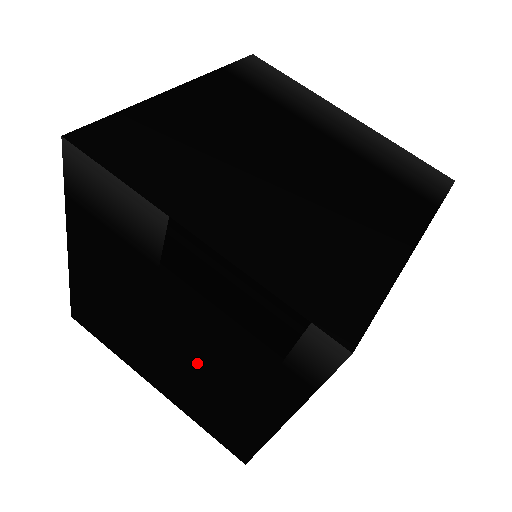
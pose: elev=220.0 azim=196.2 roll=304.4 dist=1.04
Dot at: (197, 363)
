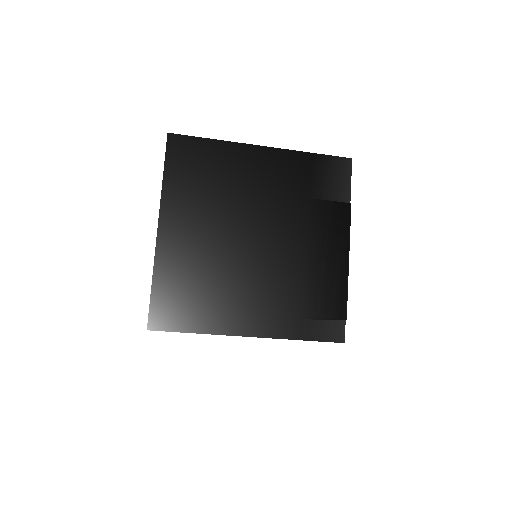
Dot at: occluded
